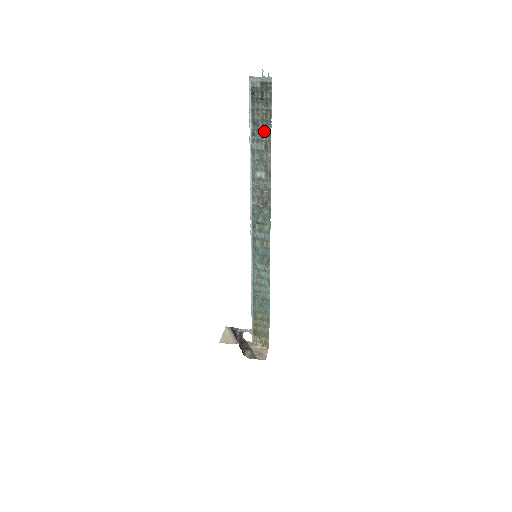
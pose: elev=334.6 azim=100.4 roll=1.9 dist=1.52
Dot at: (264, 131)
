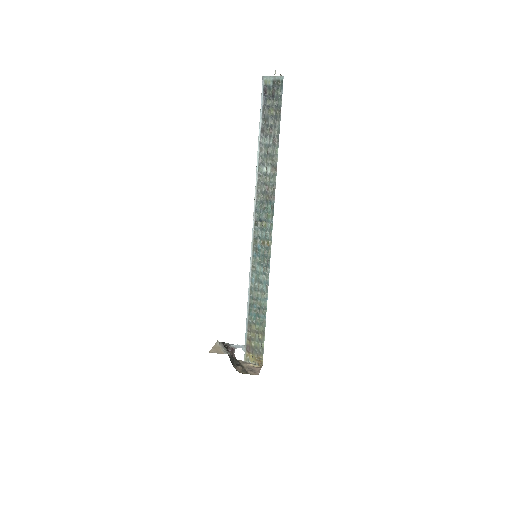
Dot at: (273, 126)
